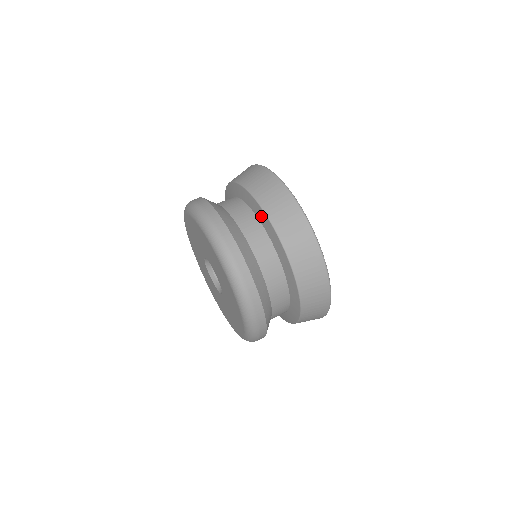
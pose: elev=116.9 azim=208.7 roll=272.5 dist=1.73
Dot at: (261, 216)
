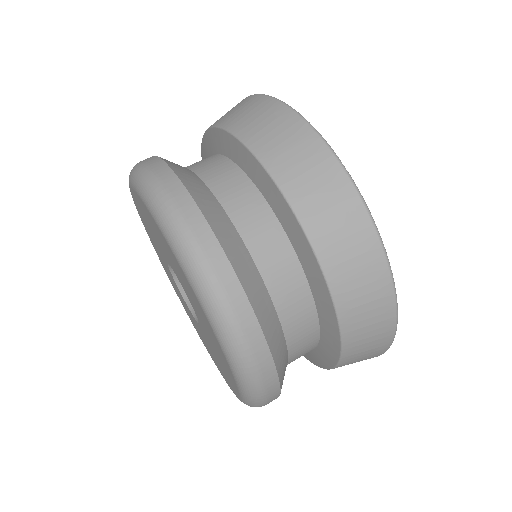
Dot at: (321, 296)
